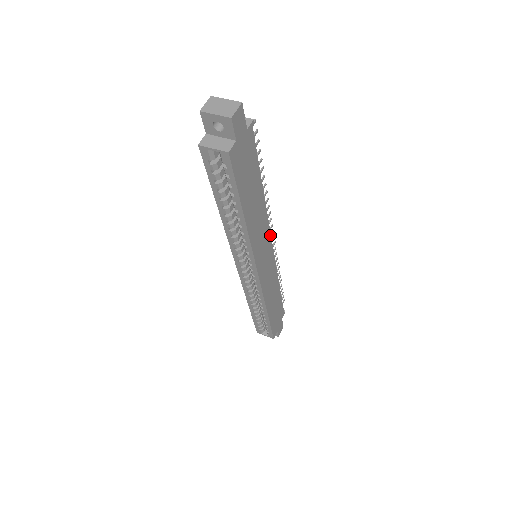
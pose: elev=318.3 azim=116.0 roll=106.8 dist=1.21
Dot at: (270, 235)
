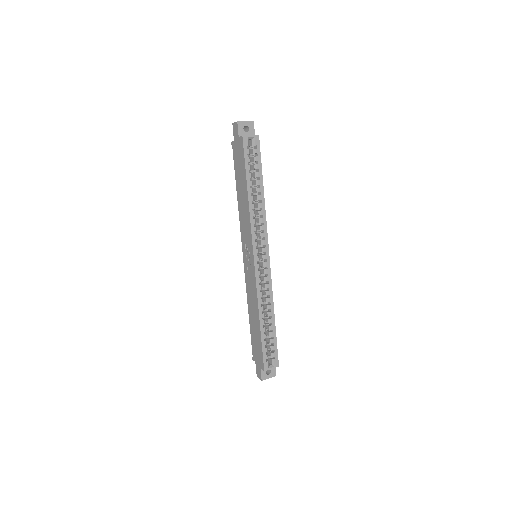
Dot at: occluded
